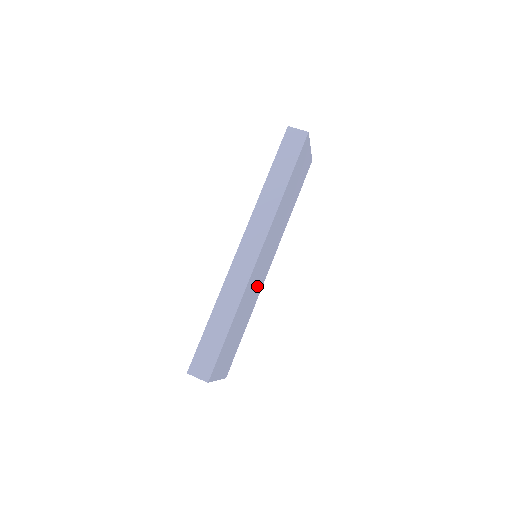
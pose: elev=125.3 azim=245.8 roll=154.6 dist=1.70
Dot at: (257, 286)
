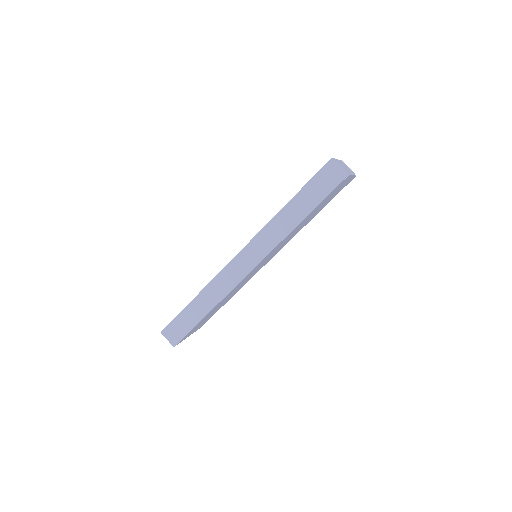
Dot at: occluded
